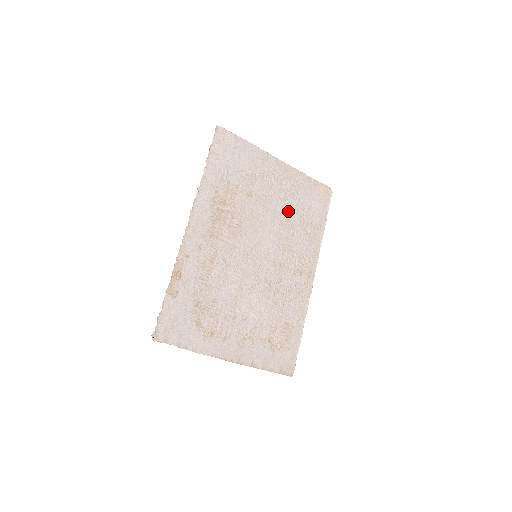
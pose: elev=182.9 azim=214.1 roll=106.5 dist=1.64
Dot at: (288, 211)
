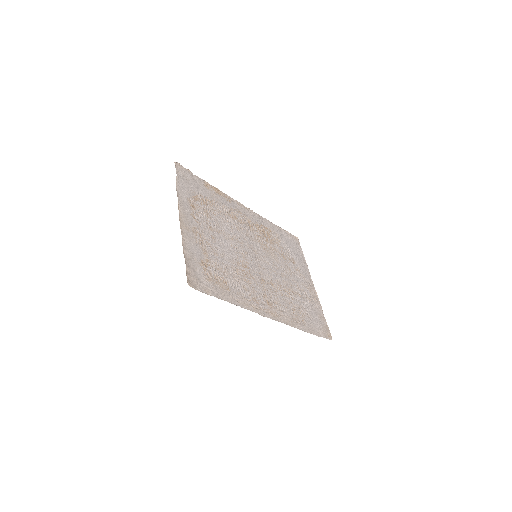
Dot at: (295, 291)
